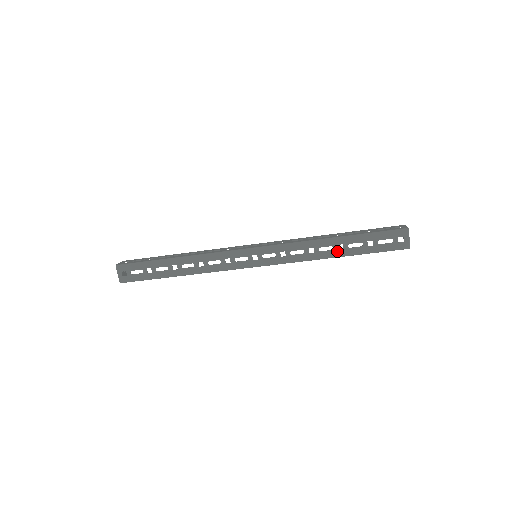
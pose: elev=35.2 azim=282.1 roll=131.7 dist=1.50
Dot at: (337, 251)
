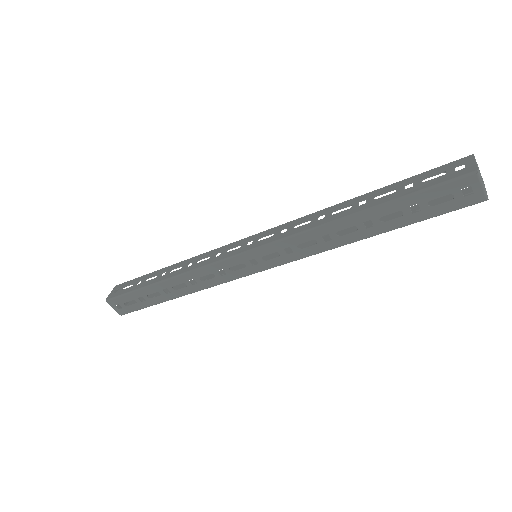
Dot at: (365, 230)
